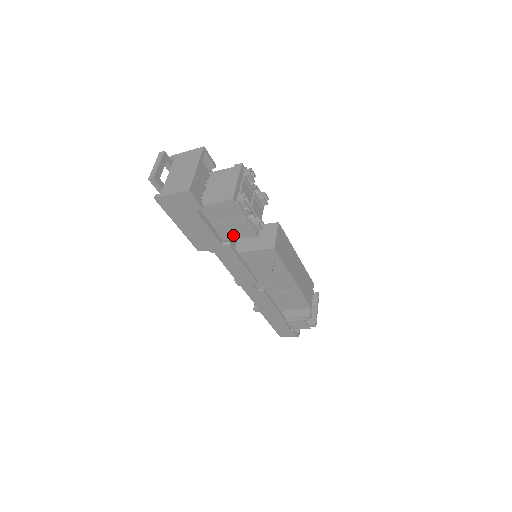
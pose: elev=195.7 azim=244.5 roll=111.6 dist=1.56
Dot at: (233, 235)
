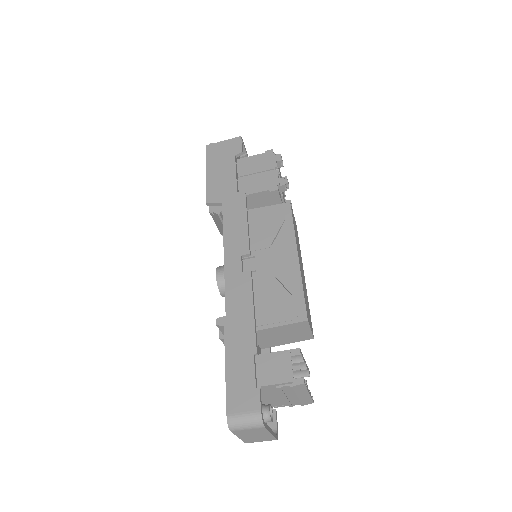
Dot at: (253, 189)
